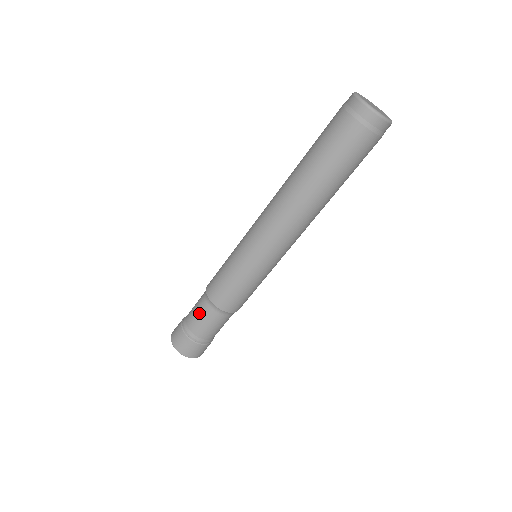
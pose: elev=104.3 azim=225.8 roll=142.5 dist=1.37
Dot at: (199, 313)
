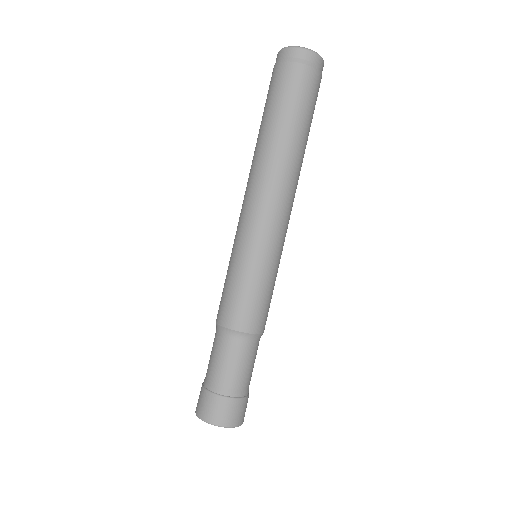
Dot at: (219, 354)
